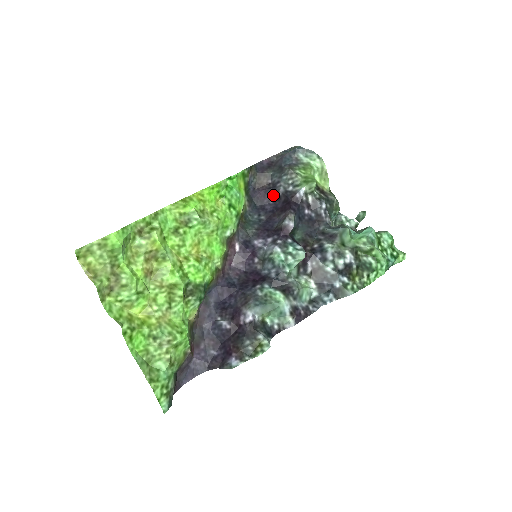
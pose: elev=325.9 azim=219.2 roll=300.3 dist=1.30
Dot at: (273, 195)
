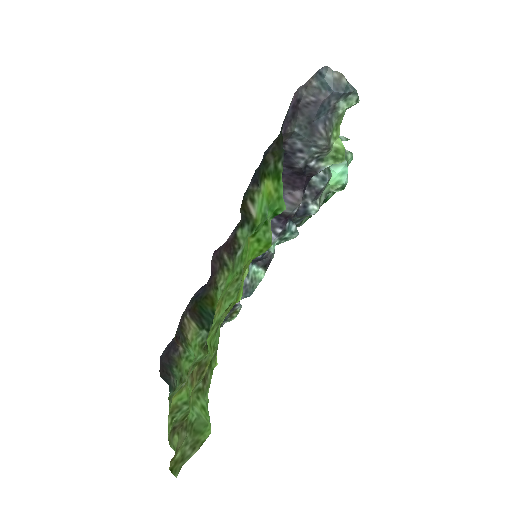
Dot at: (284, 160)
